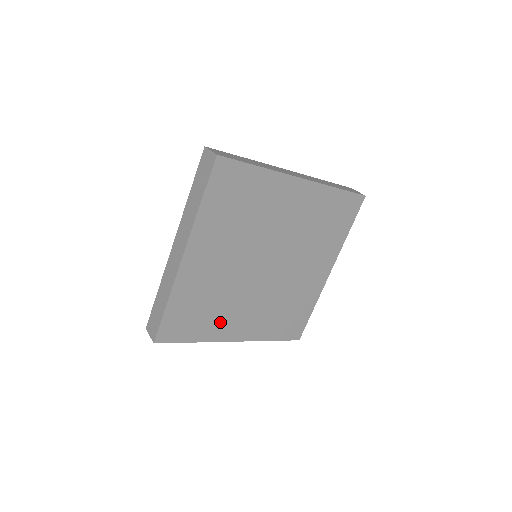
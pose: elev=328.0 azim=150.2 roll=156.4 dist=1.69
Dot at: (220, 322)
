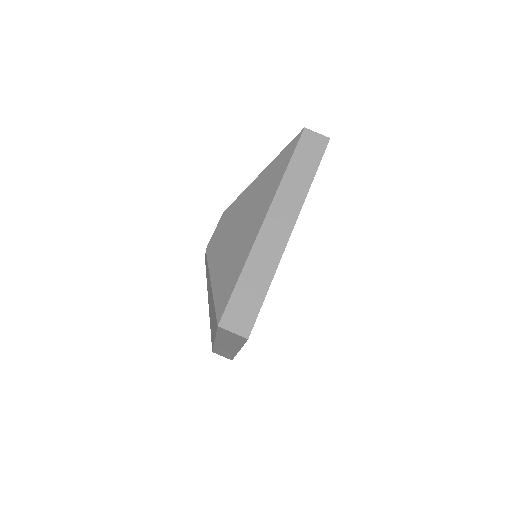
Dot at: occluded
